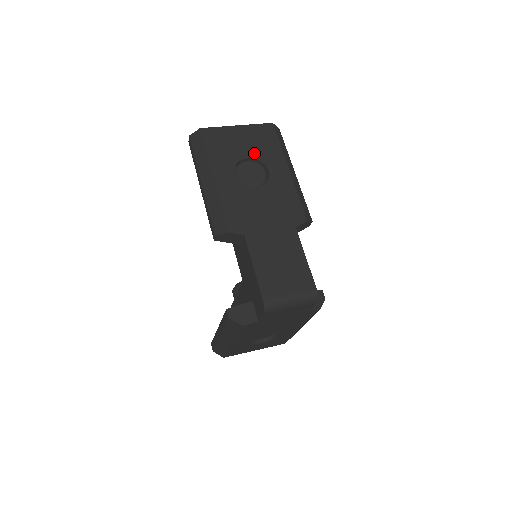
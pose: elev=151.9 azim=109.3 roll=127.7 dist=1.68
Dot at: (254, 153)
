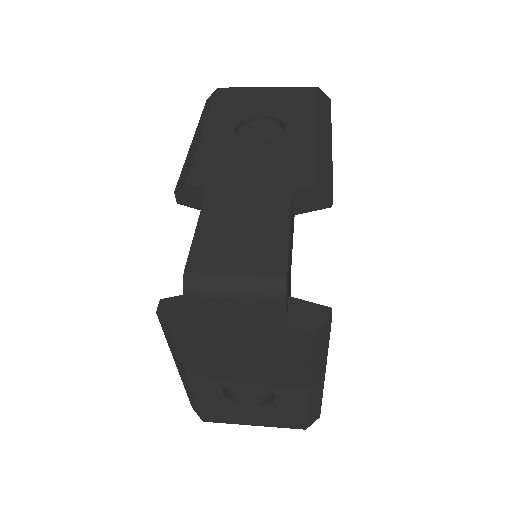
Dot at: (274, 111)
